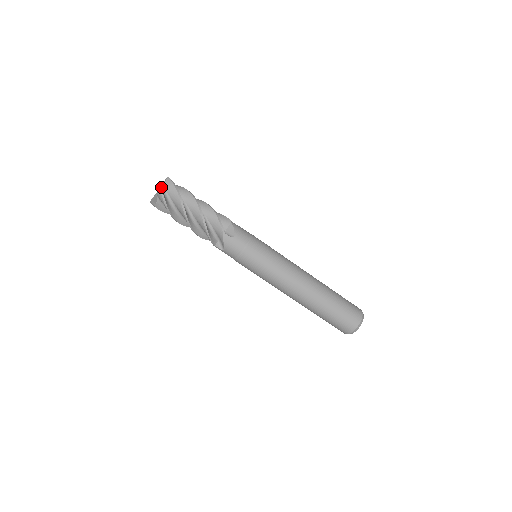
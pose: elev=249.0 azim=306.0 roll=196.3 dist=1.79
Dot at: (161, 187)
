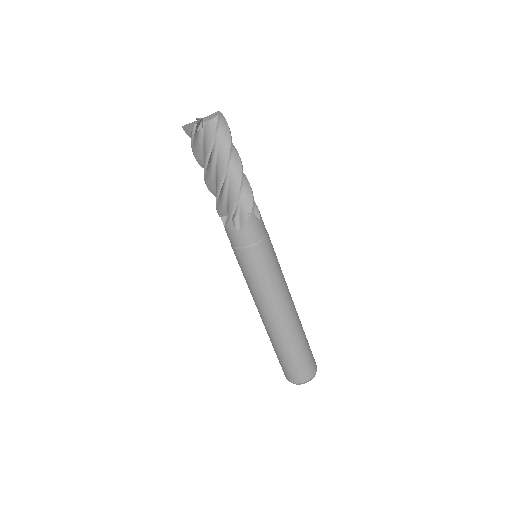
Dot at: (203, 121)
